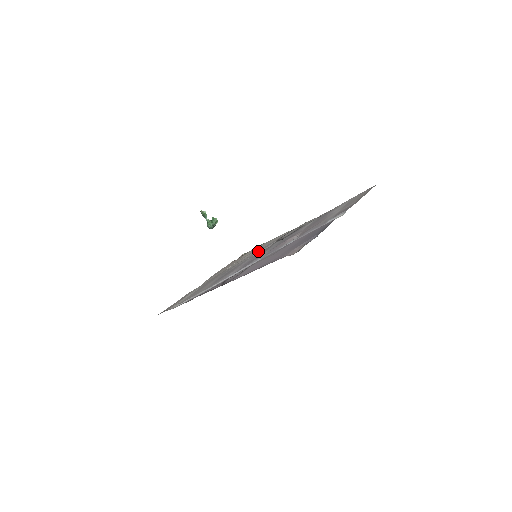
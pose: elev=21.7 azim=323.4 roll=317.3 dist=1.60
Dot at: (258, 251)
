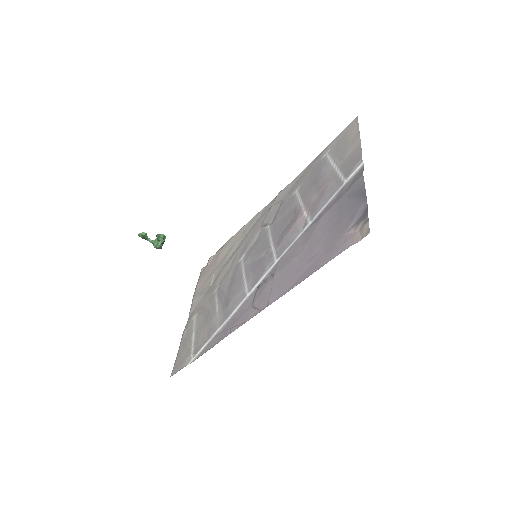
Dot at: (244, 248)
